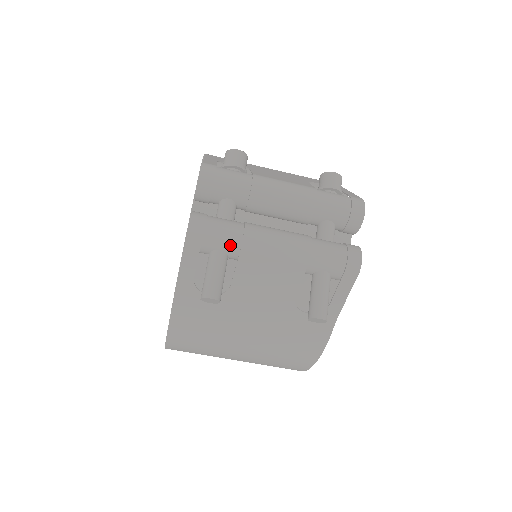
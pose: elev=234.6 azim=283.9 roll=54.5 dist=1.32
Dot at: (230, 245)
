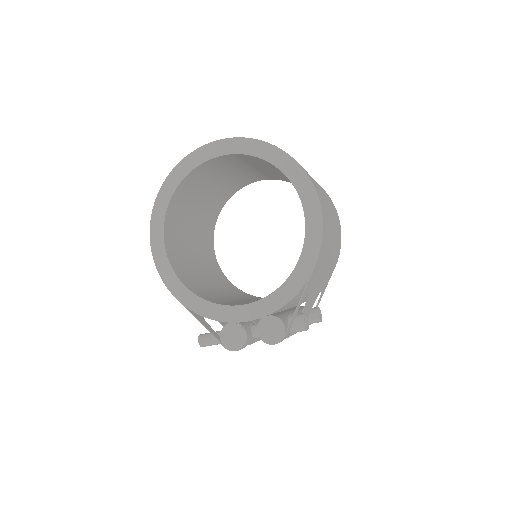
Dot at: occluded
